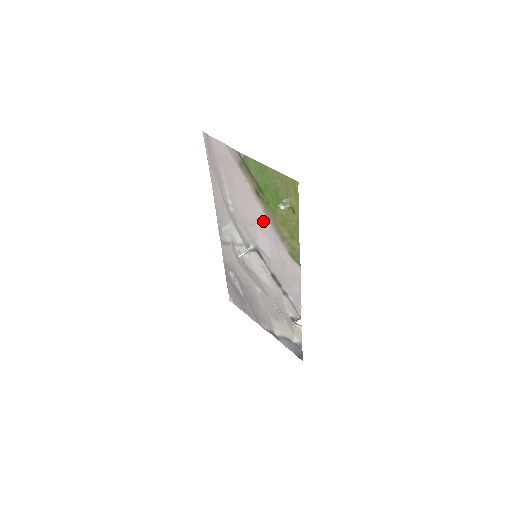
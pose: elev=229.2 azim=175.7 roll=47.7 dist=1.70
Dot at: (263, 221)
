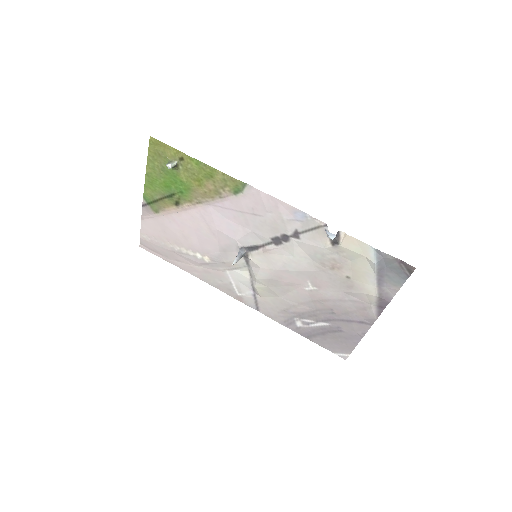
Dot at: (207, 215)
